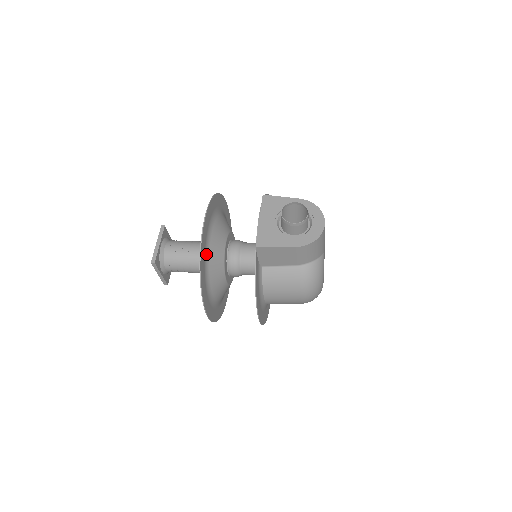
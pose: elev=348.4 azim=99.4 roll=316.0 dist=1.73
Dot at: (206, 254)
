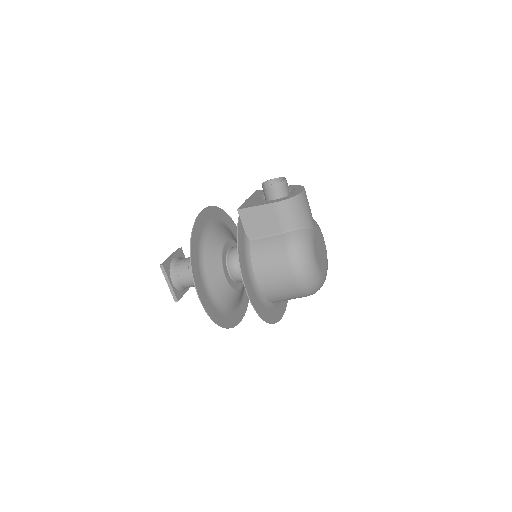
Dot at: (202, 238)
